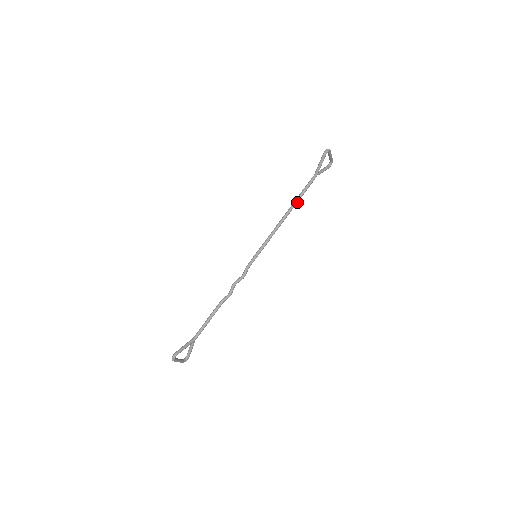
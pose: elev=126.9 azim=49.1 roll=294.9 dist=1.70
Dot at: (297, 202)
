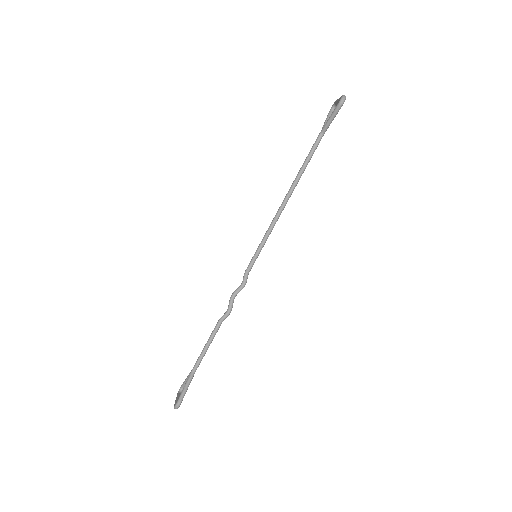
Dot at: occluded
